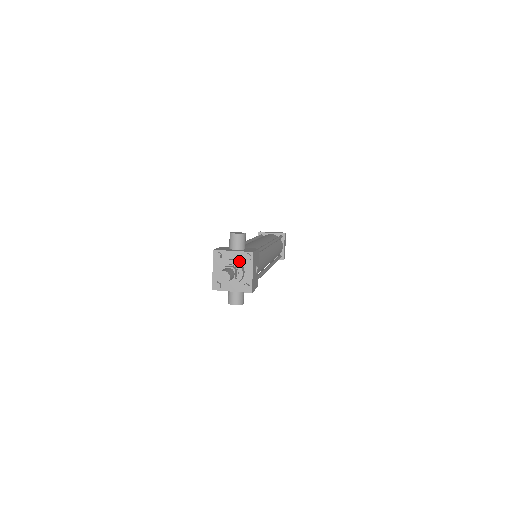
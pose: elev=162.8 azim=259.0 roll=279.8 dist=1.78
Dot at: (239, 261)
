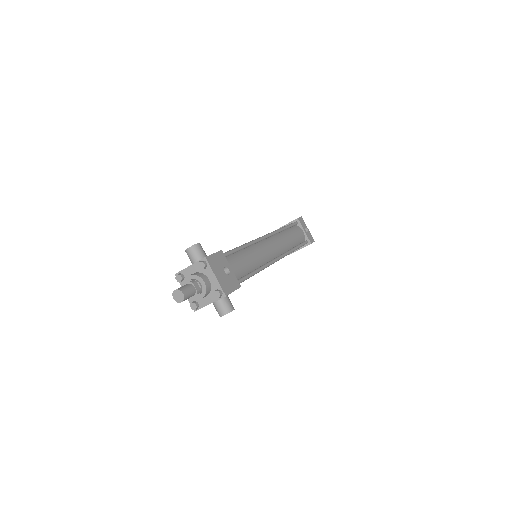
Dot at: (199, 272)
